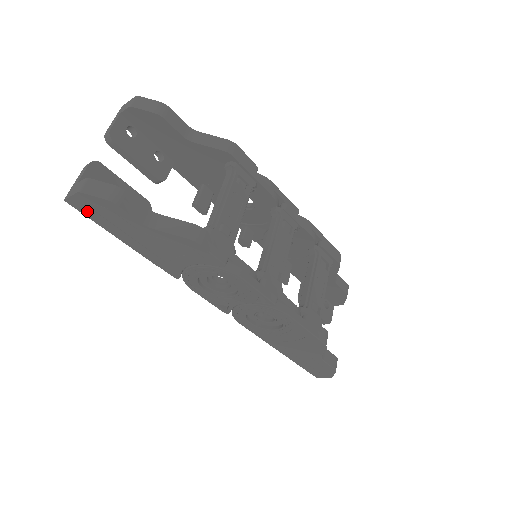
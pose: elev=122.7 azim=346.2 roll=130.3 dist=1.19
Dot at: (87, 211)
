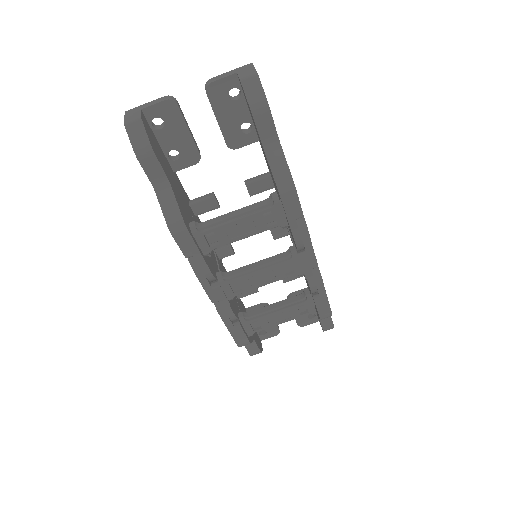
Dot at: occluded
